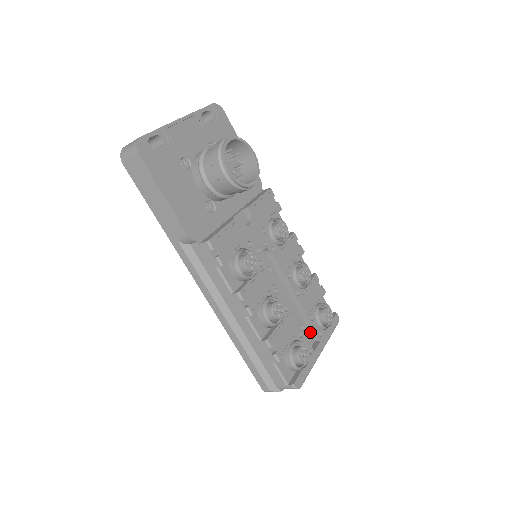
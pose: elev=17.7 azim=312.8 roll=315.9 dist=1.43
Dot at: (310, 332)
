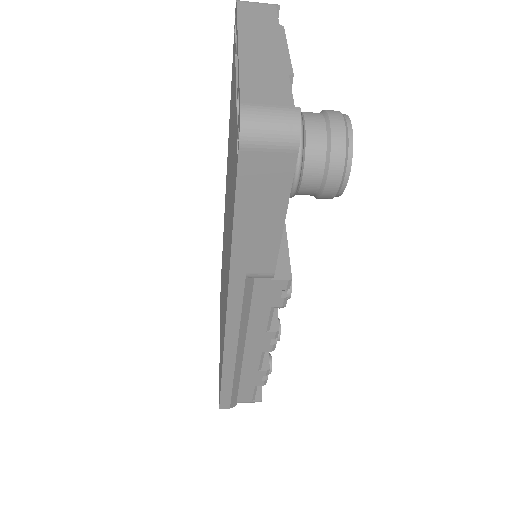
Dot at: occluded
